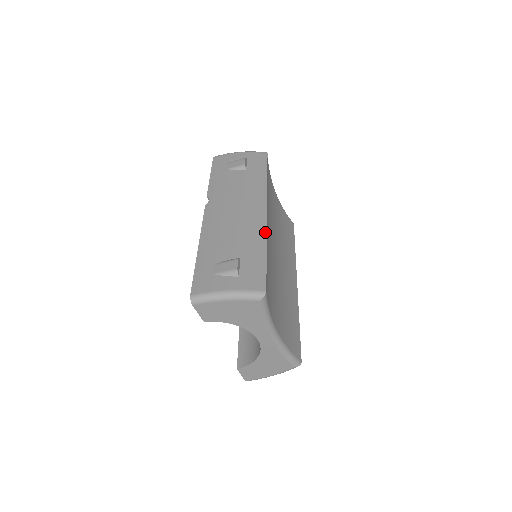
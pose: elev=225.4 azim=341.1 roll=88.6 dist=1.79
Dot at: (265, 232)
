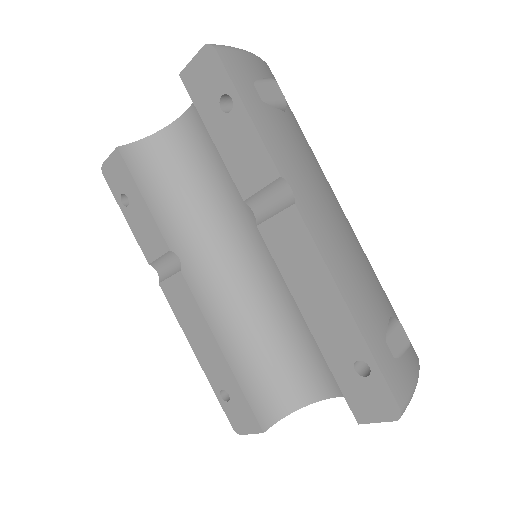
Dot at: occluded
